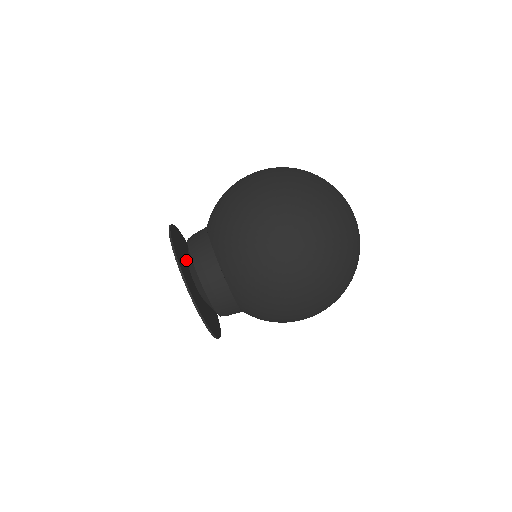
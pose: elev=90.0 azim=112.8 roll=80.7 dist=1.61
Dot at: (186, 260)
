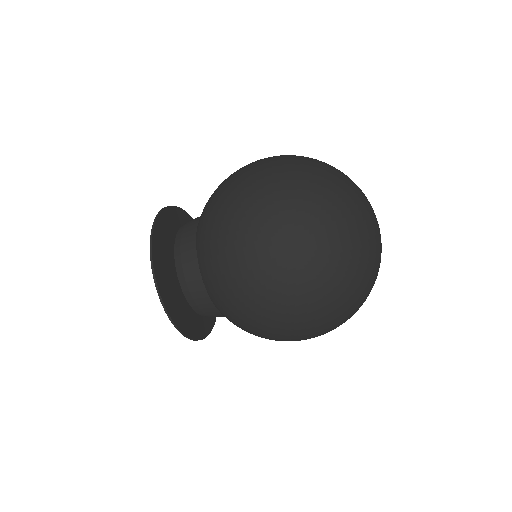
Dot at: (176, 274)
